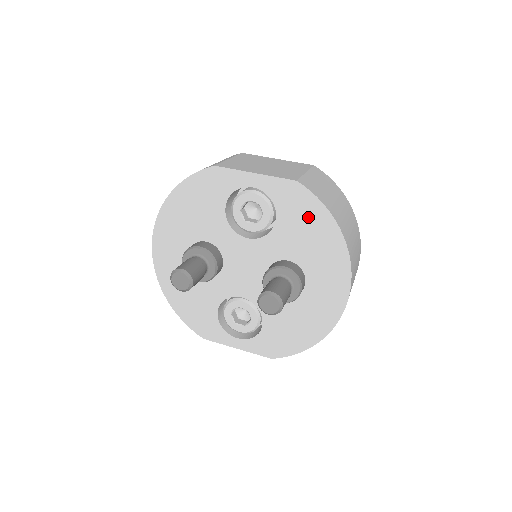
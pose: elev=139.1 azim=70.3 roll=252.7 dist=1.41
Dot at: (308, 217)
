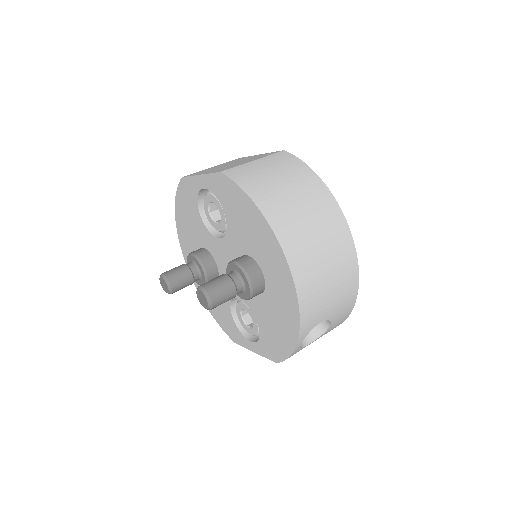
Dot at: (239, 206)
